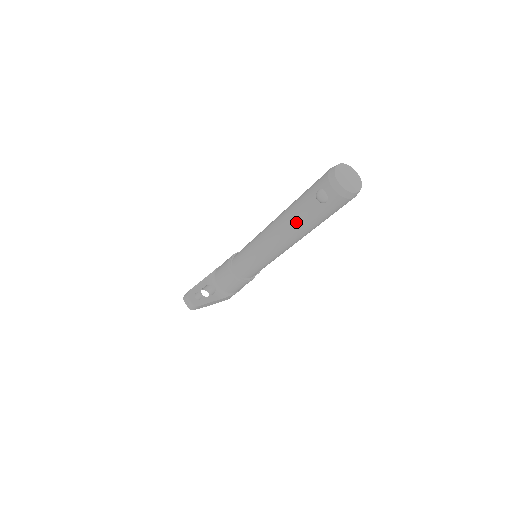
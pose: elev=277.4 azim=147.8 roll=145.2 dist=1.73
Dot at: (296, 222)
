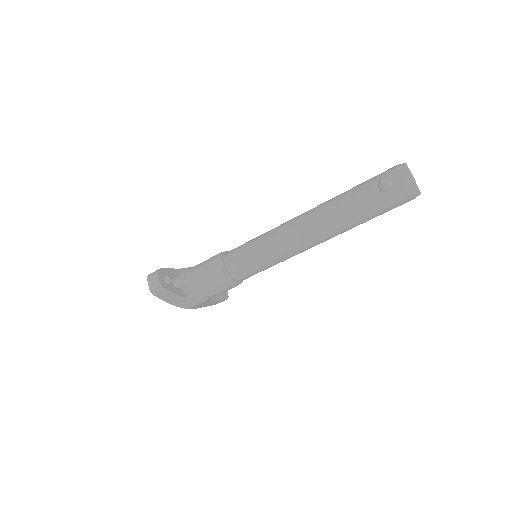
Dot at: (340, 210)
